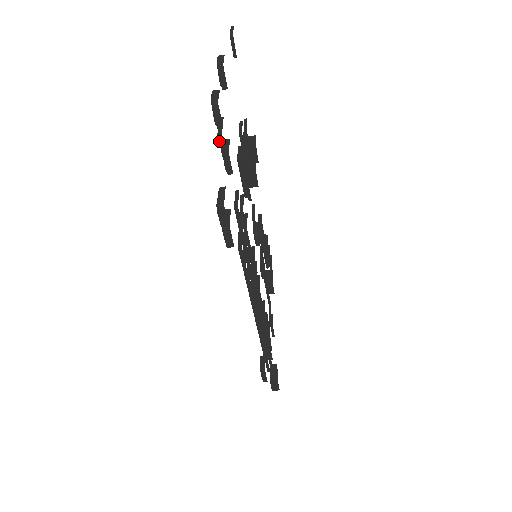
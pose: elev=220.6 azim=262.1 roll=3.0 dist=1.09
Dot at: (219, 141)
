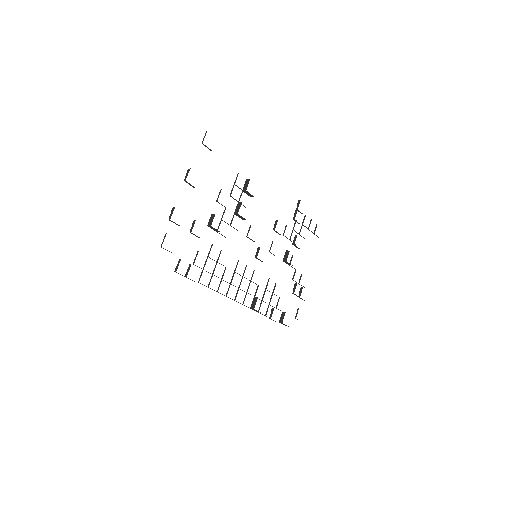
Dot at: (163, 248)
